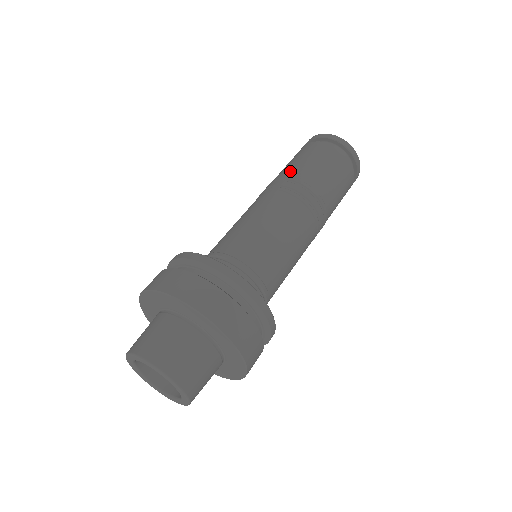
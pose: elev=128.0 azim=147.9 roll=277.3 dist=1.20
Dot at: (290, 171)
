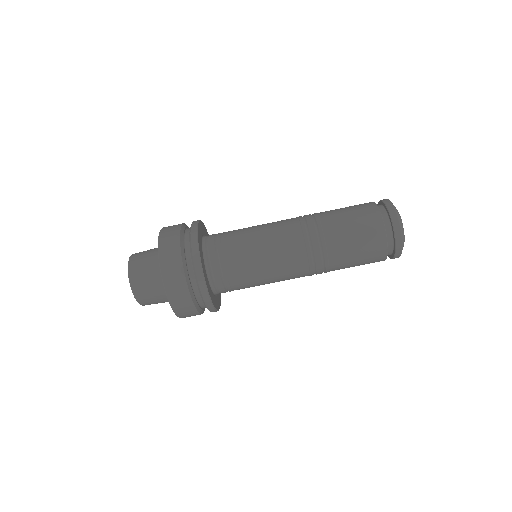
Dot at: (326, 212)
